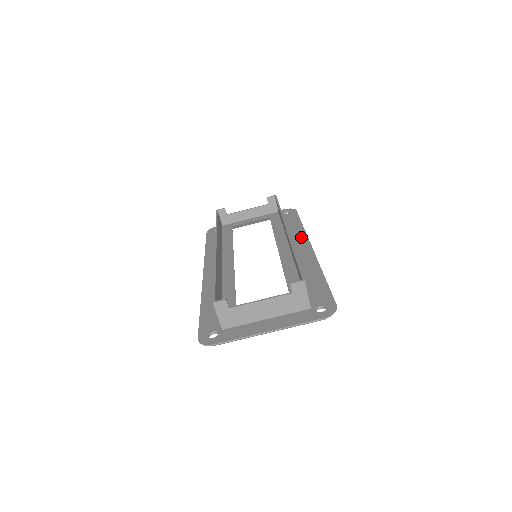
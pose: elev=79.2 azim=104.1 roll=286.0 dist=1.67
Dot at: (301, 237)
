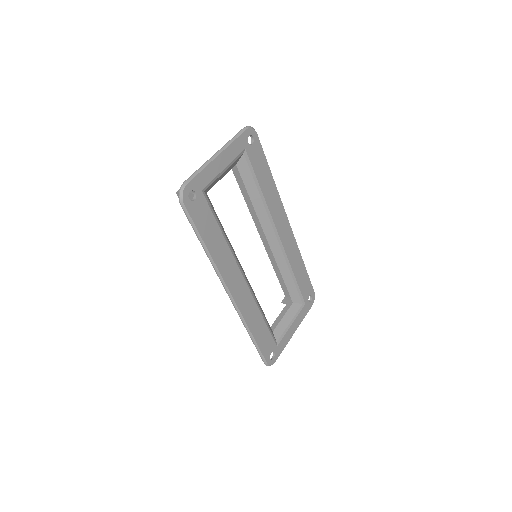
Dot at: occluded
